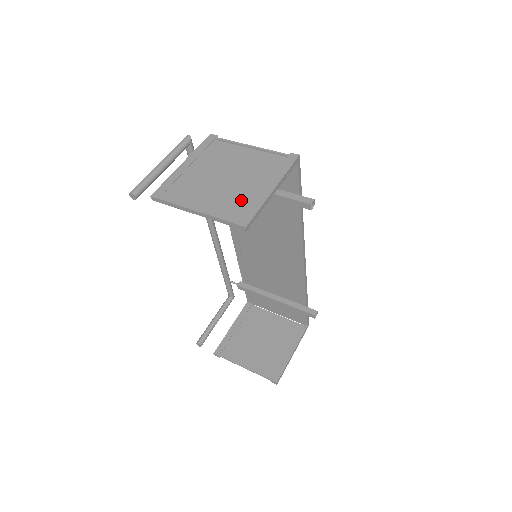
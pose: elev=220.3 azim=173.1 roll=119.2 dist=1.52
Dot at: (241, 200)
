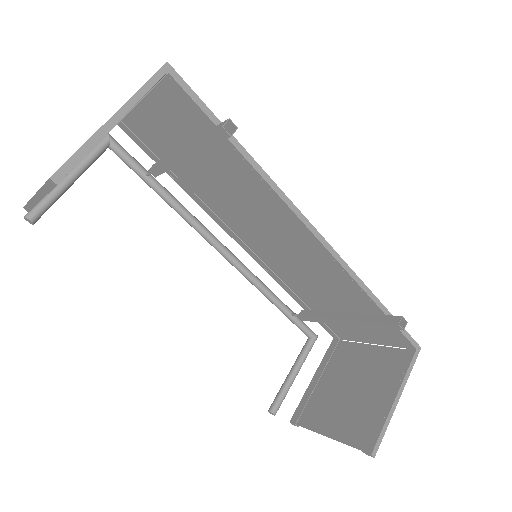
Dot at: occluded
